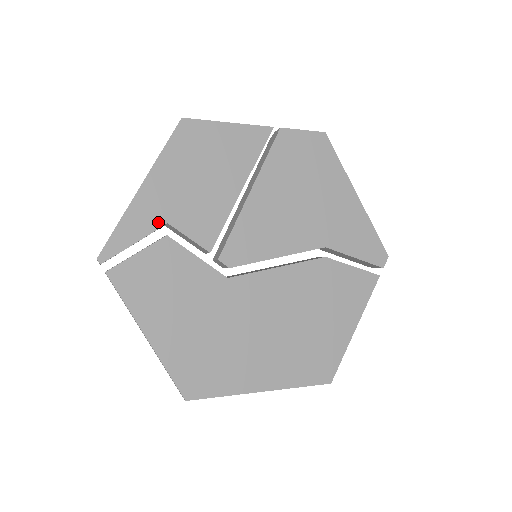
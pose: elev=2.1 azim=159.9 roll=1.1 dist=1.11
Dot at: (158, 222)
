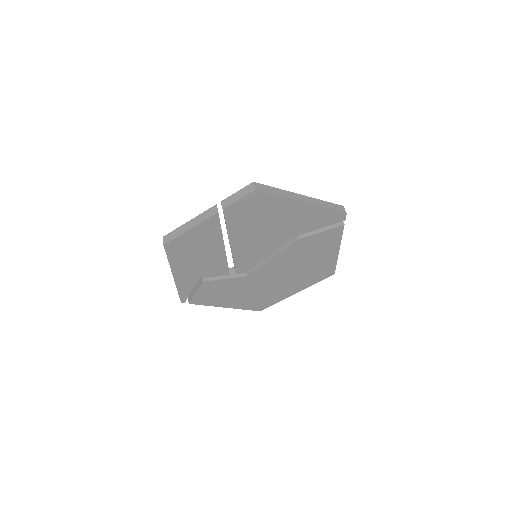
Dot at: (194, 281)
